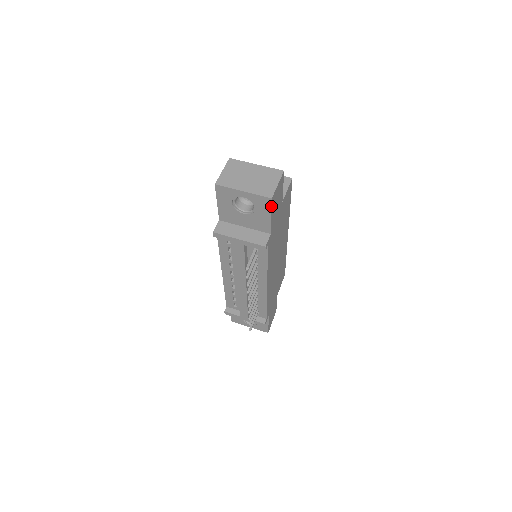
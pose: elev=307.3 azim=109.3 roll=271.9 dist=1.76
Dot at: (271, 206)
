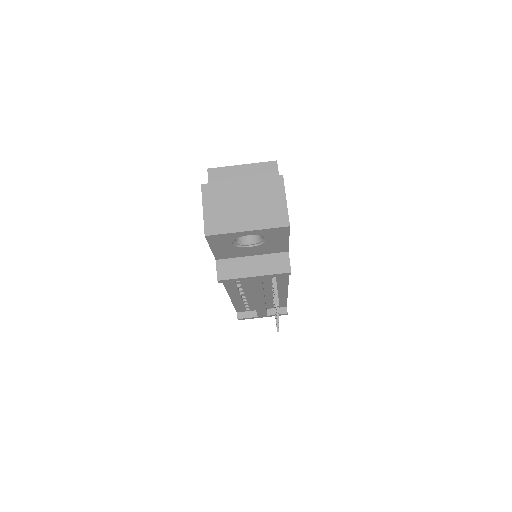
Dot at: (289, 232)
